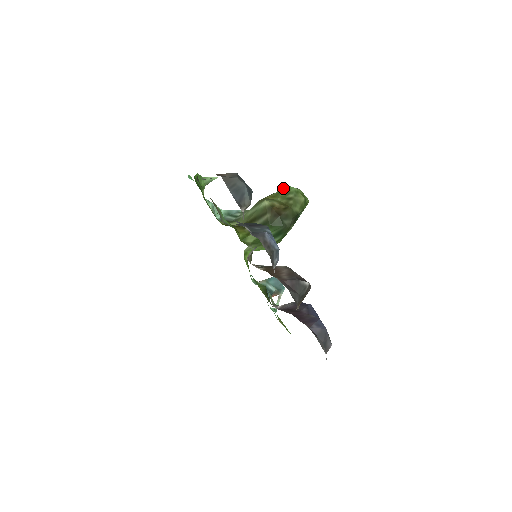
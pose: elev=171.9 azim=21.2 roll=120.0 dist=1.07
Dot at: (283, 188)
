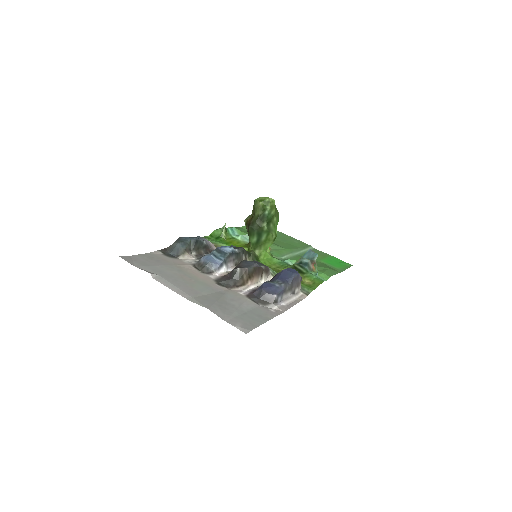
Dot at: occluded
